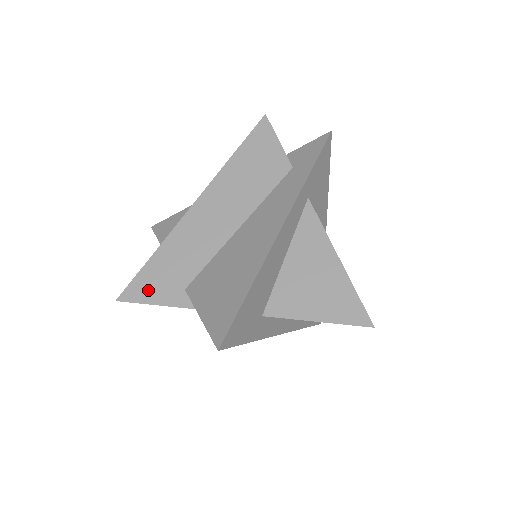
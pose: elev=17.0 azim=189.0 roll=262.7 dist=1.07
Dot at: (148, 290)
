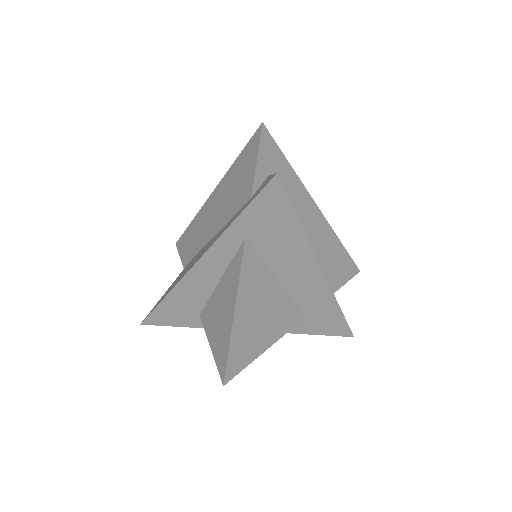
Dot at: (183, 248)
